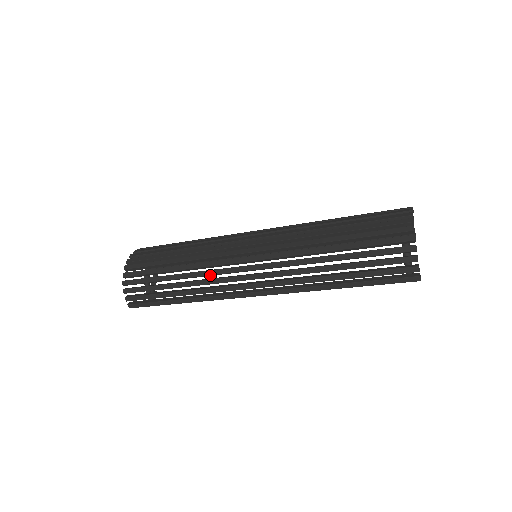
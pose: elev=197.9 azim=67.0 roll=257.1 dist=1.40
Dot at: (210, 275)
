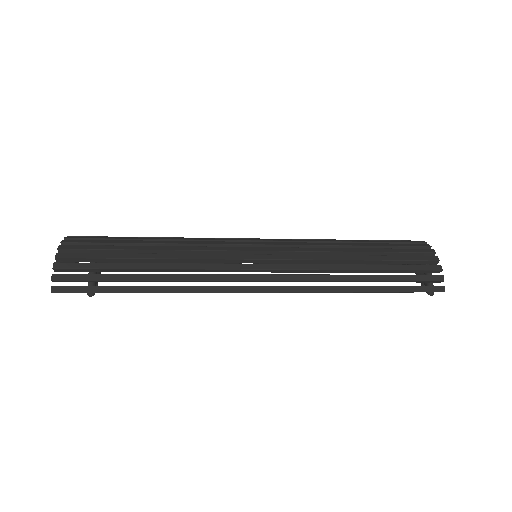
Dot at: (200, 260)
